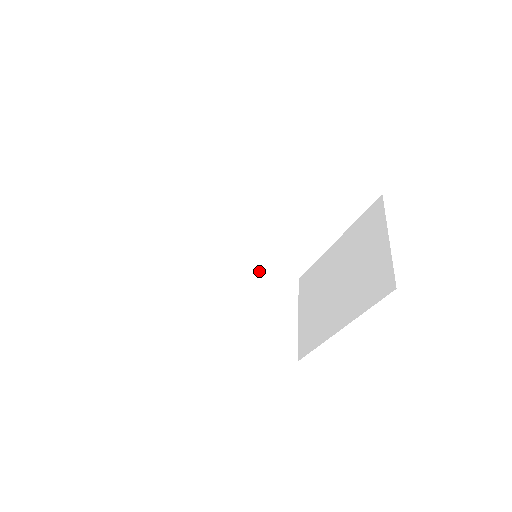
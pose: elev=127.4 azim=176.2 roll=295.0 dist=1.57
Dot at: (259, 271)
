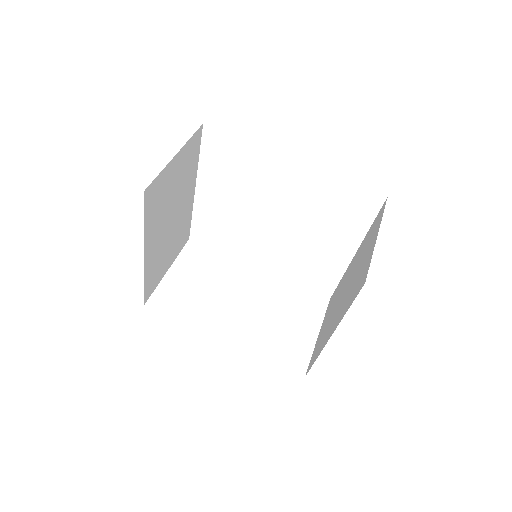
Dot at: (287, 285)
